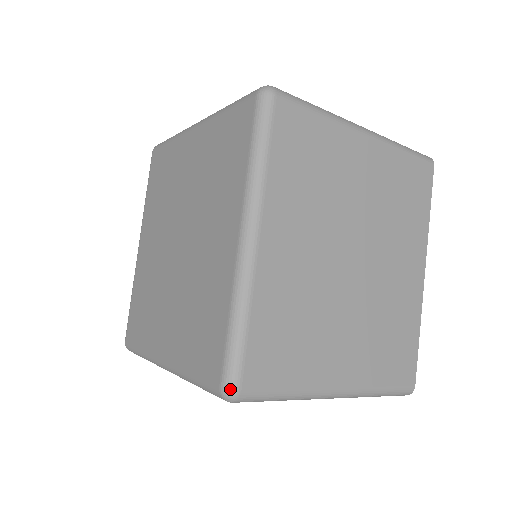
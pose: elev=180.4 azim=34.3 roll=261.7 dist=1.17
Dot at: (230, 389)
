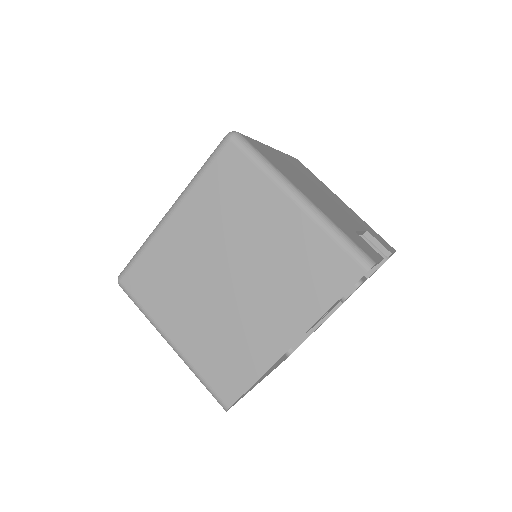
Dot at: (119, 276)
